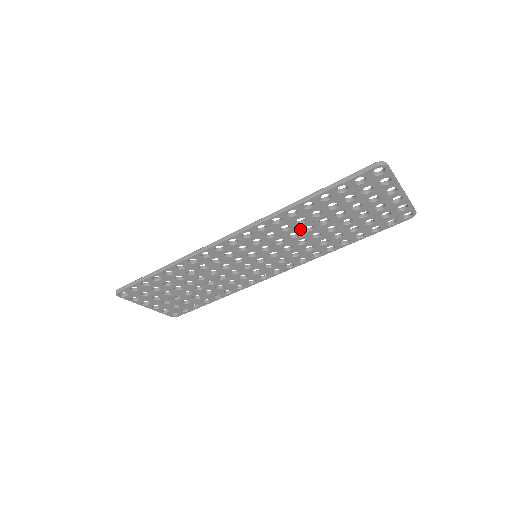
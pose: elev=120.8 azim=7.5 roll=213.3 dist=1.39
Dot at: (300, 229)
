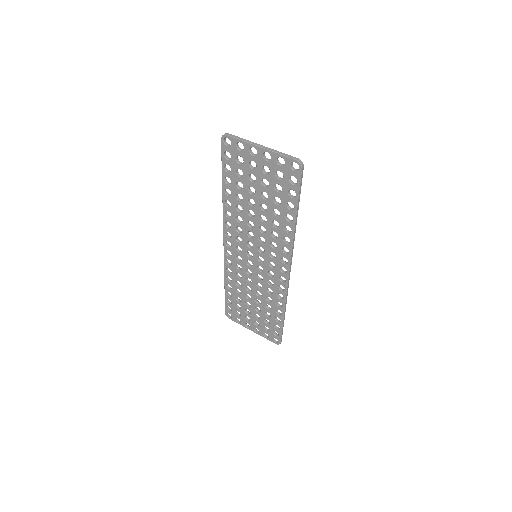
Dot at: (247, 217)
